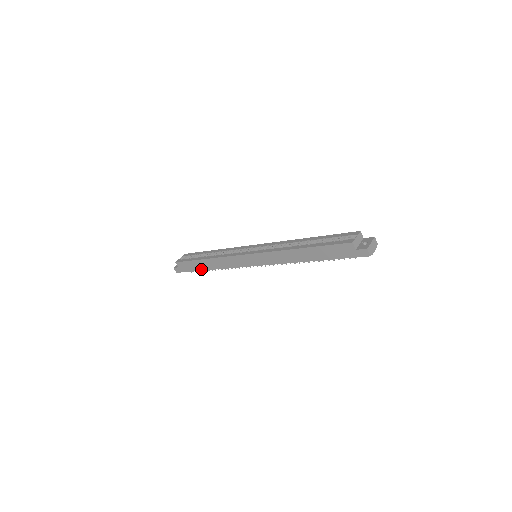
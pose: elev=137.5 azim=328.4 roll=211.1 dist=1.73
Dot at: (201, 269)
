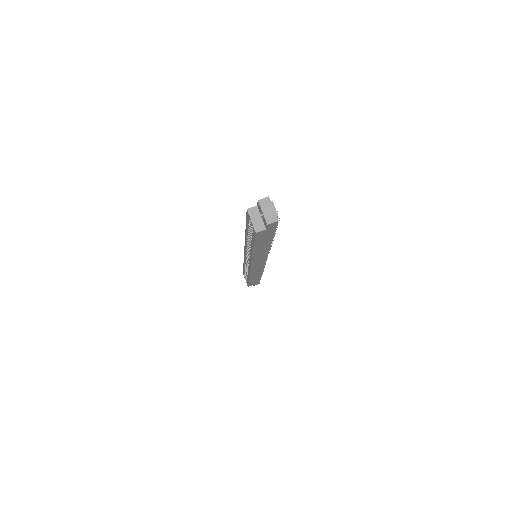
Dot at: (259, 278)
